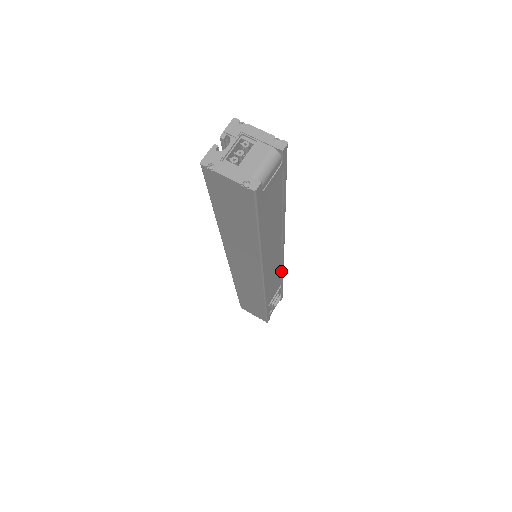
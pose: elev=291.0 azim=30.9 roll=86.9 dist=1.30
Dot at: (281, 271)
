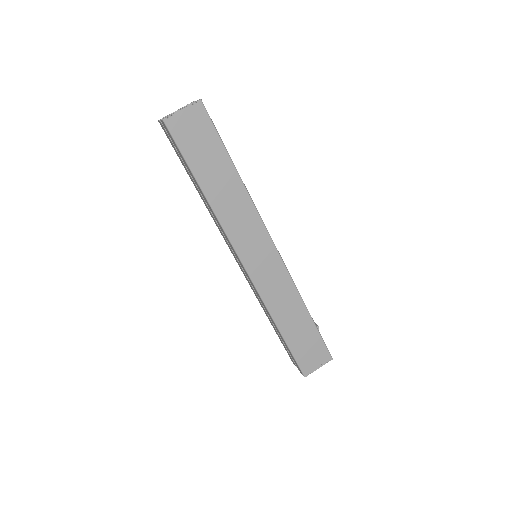
Dot at: occluded
